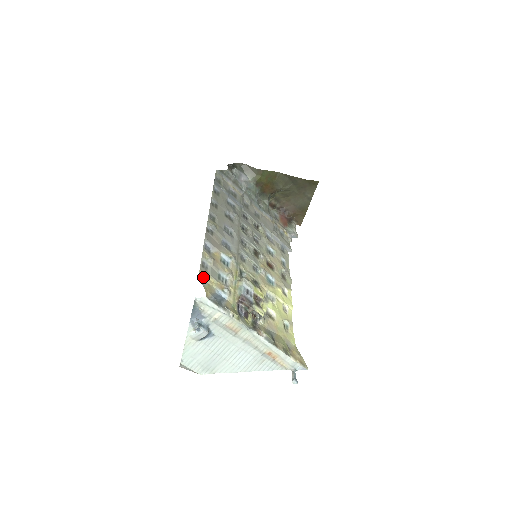
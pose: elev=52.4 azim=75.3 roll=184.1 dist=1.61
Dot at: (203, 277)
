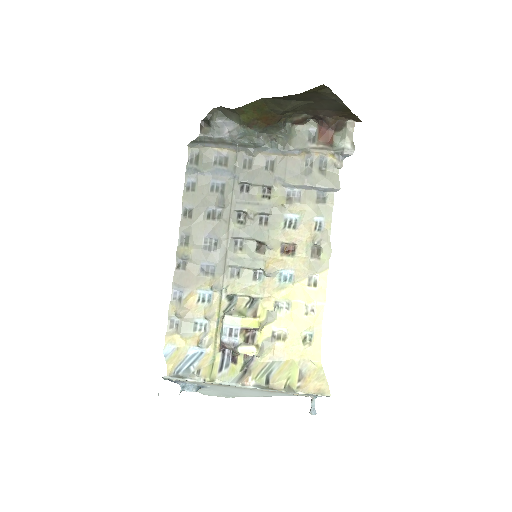
Dot at: (171, 343)
